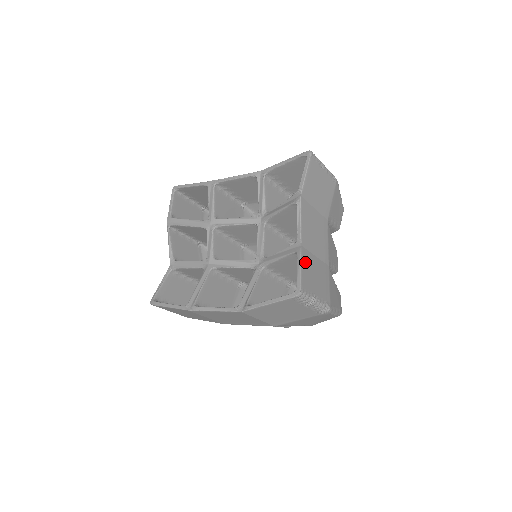
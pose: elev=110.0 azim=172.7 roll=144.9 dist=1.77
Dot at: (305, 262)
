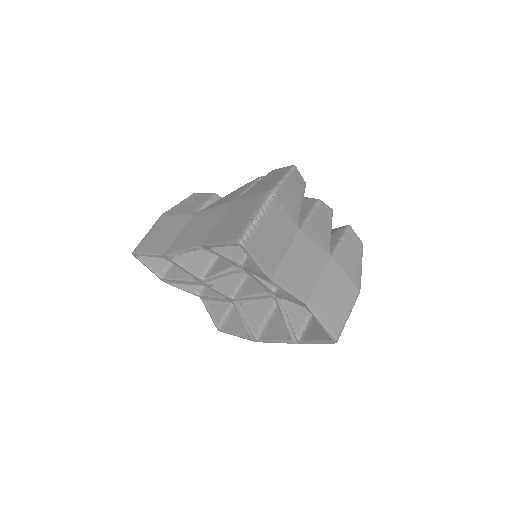
Dot at: (319, 309)
